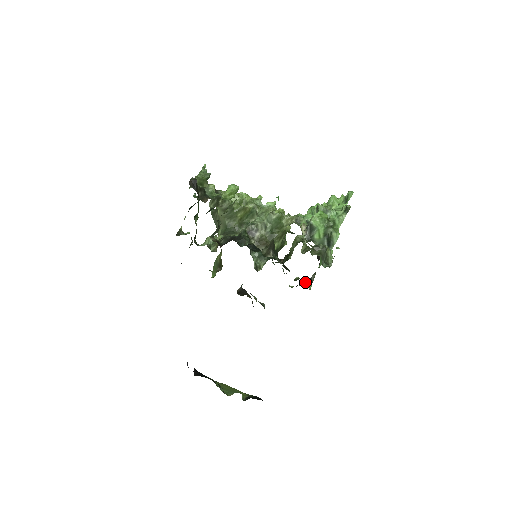
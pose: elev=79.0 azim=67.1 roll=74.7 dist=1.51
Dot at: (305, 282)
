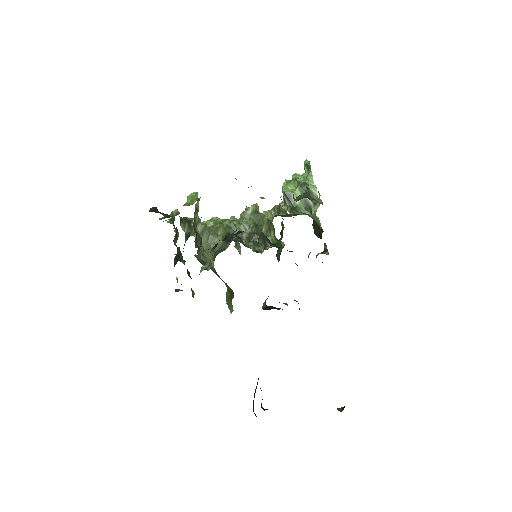
Dot at: (320, 253)
